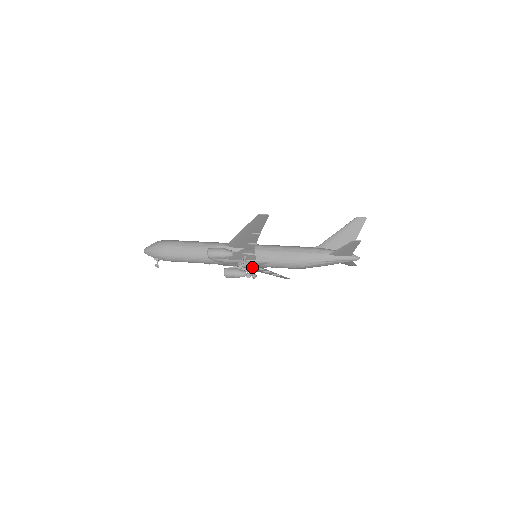
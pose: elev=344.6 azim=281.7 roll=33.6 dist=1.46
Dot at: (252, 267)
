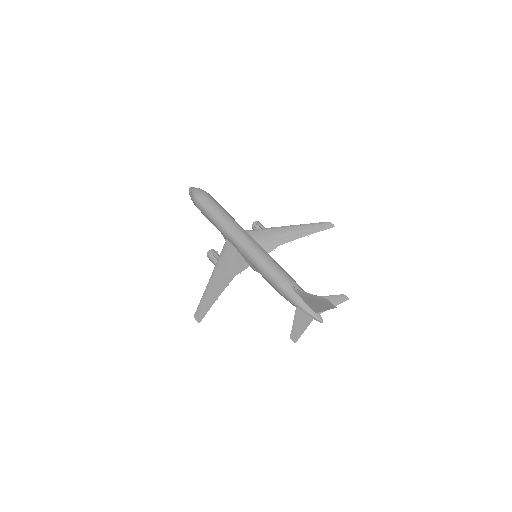
Dot at: (265, 246)
